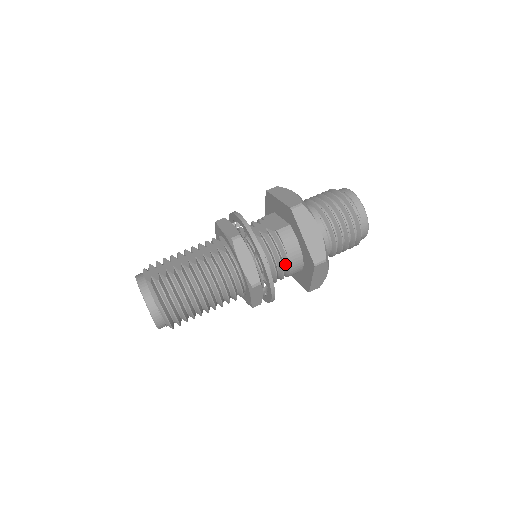
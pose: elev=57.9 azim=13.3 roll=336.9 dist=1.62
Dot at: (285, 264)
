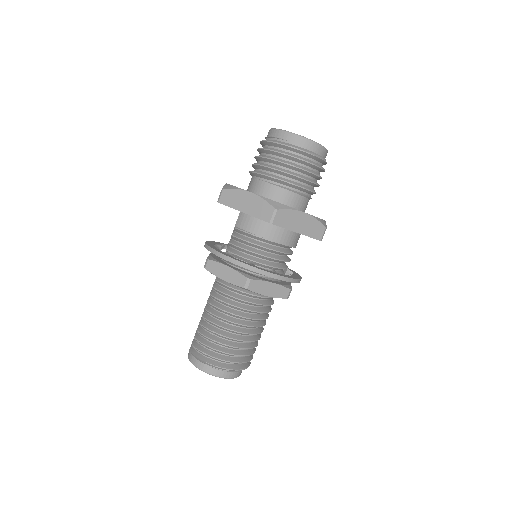
Dot at: (267, 242)
